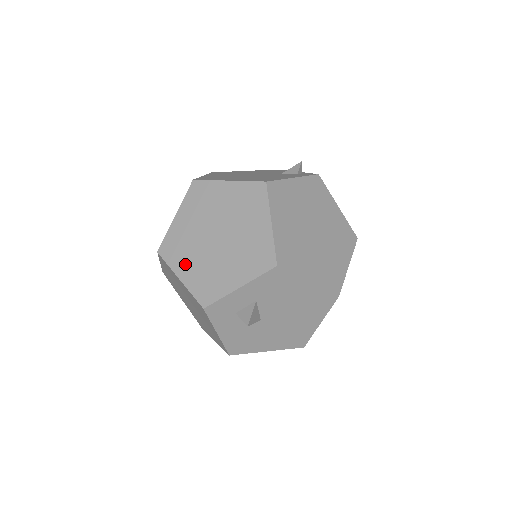
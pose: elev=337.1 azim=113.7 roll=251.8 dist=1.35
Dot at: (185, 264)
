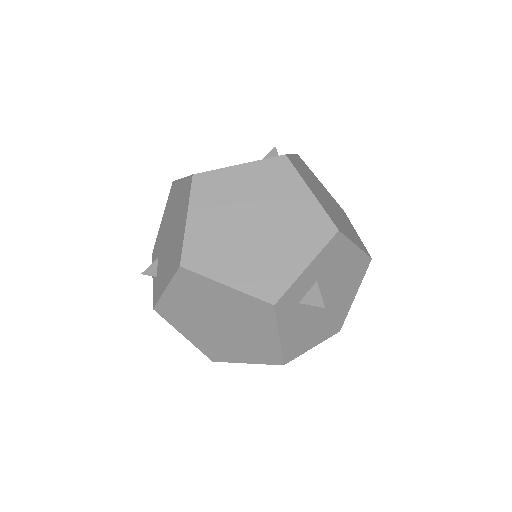
Dot at: (226, 266)
